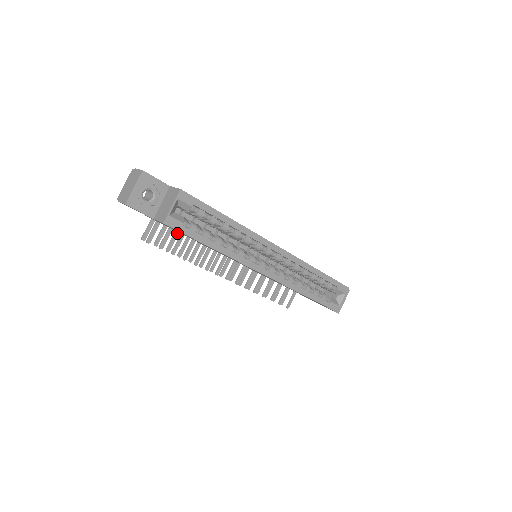
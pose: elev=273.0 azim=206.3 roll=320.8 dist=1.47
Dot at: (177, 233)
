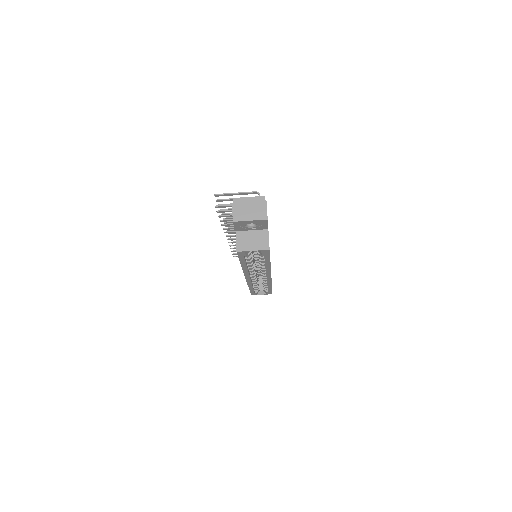
Dot at: occluded
